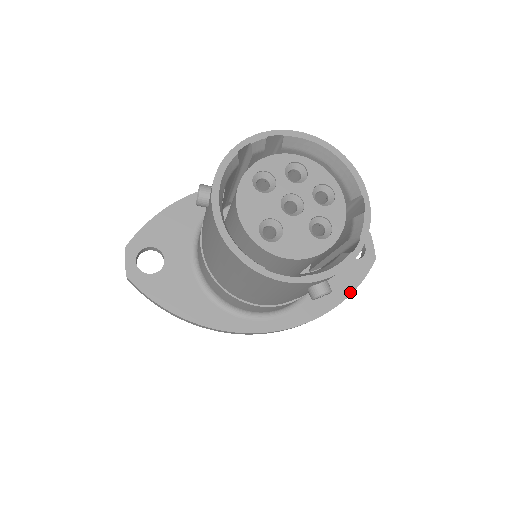
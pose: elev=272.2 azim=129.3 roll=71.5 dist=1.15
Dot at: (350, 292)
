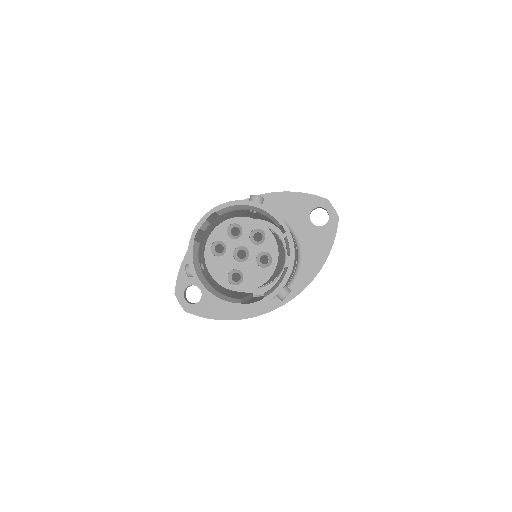
Dot at: (329, 251)
